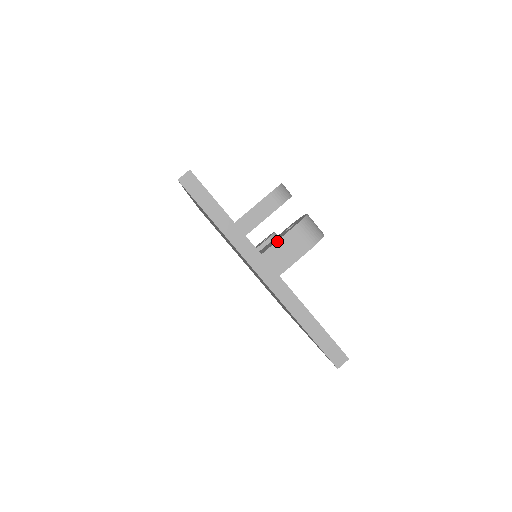
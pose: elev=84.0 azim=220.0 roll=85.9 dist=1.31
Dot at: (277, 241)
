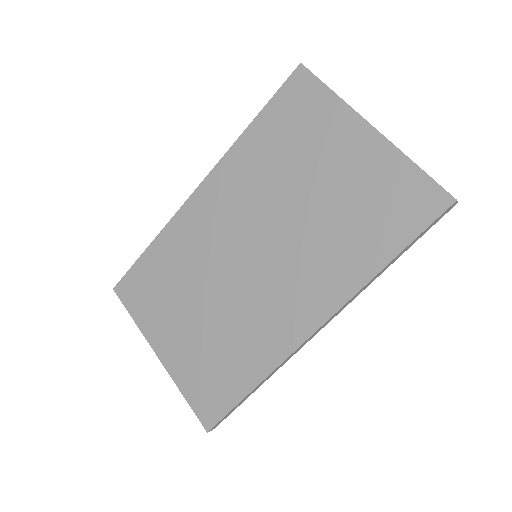
Dot at: occluded
